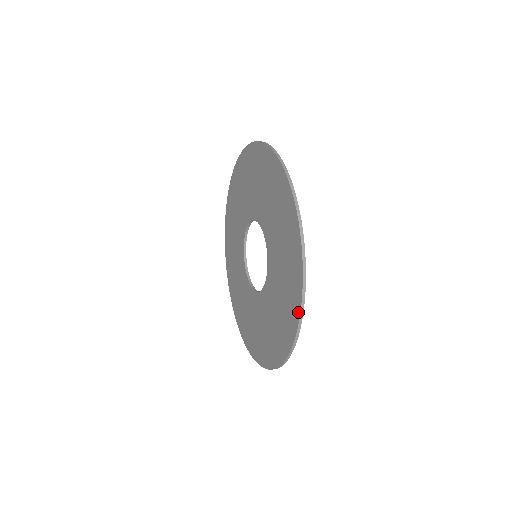
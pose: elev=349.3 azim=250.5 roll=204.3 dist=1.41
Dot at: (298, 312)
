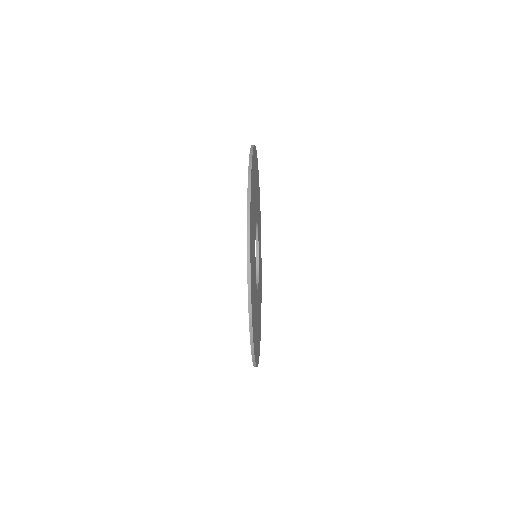
Dot at: (247, 274)
